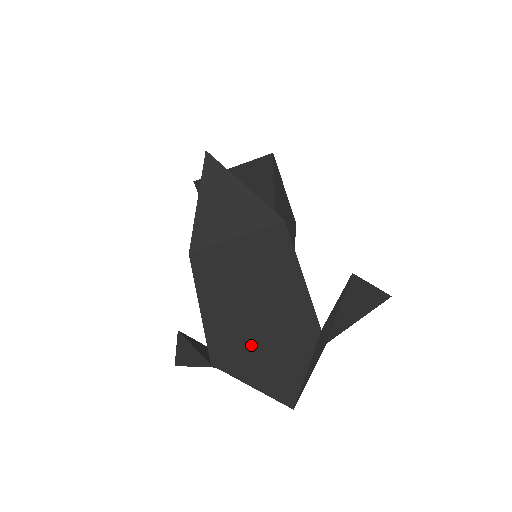
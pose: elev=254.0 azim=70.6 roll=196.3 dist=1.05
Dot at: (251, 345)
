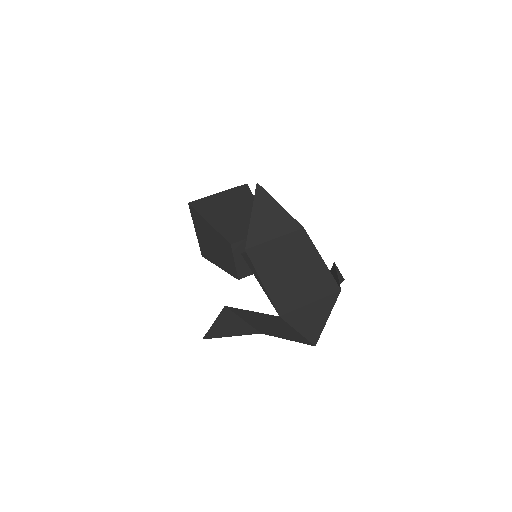
Dot at: (302, 302)
